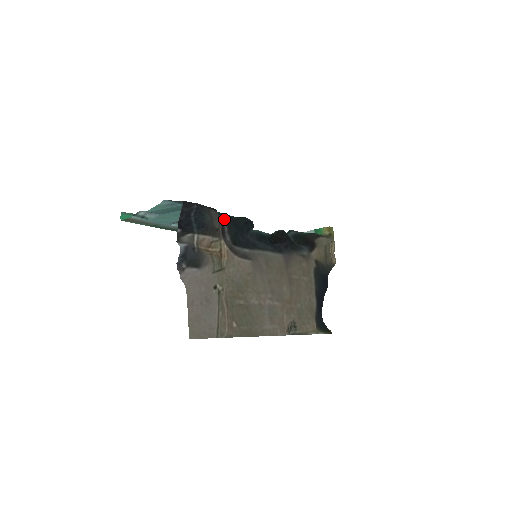
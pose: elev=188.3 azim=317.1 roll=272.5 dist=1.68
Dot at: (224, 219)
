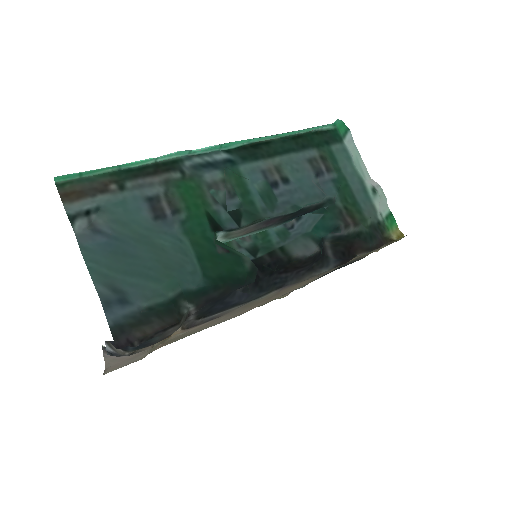
Dot at: (196, 306)
